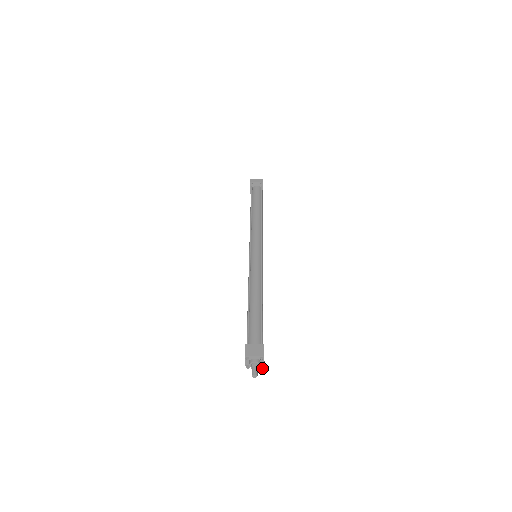
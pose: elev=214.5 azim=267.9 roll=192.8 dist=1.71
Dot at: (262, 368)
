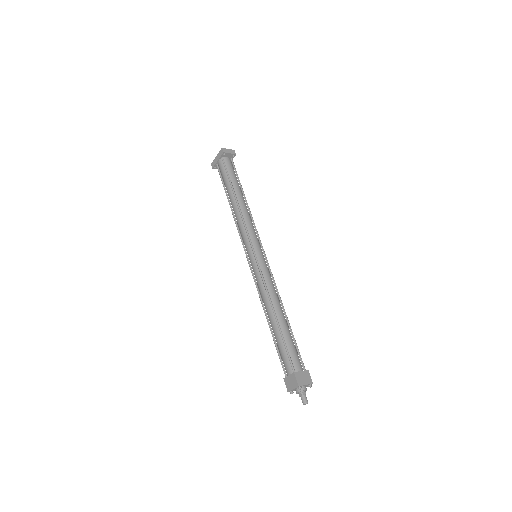
Dot at: occluded
